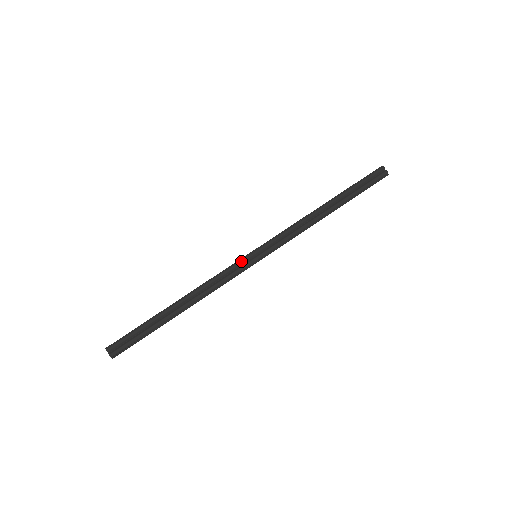
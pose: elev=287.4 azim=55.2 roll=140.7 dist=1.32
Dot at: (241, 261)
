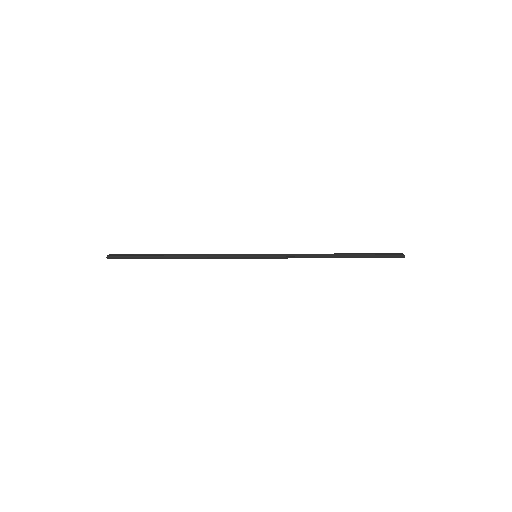
Dot at: (242, 254)
